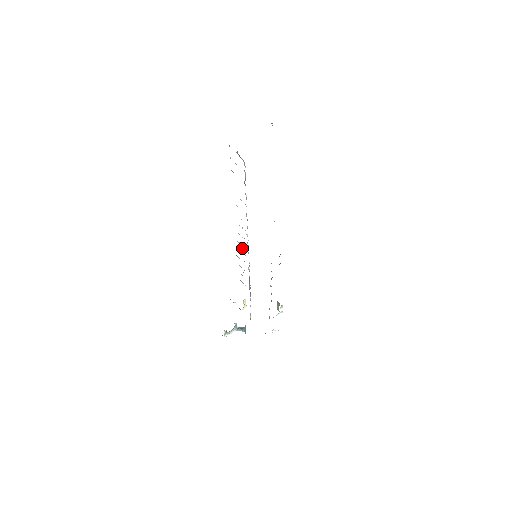
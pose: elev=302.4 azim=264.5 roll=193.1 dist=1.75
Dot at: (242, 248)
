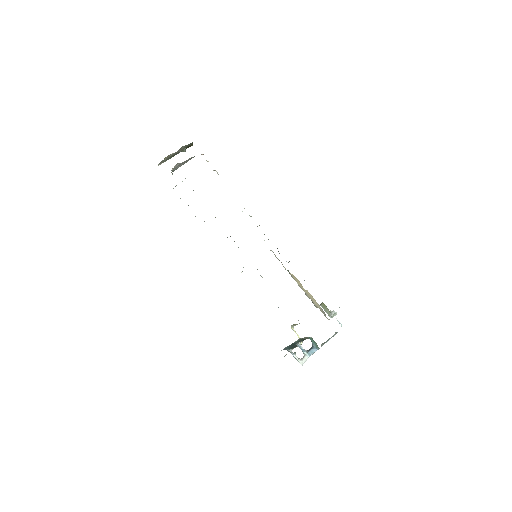
Dot at: occluded
